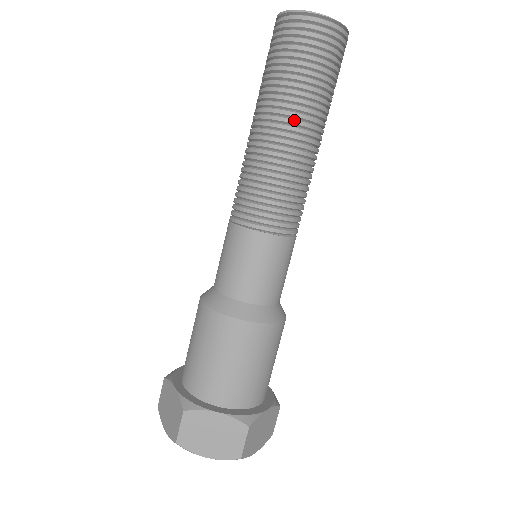
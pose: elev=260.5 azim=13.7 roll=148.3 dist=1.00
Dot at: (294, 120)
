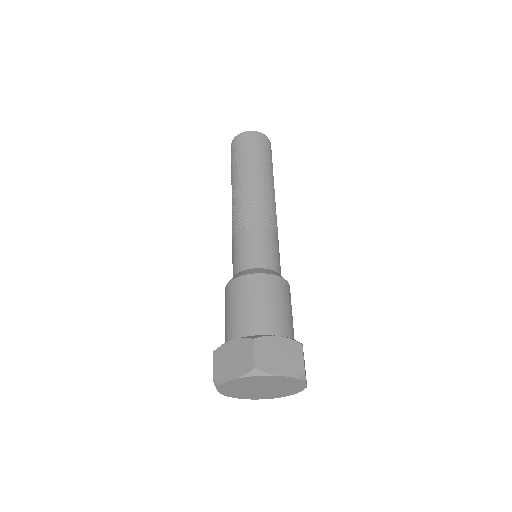
Dot at: (241, 174)
